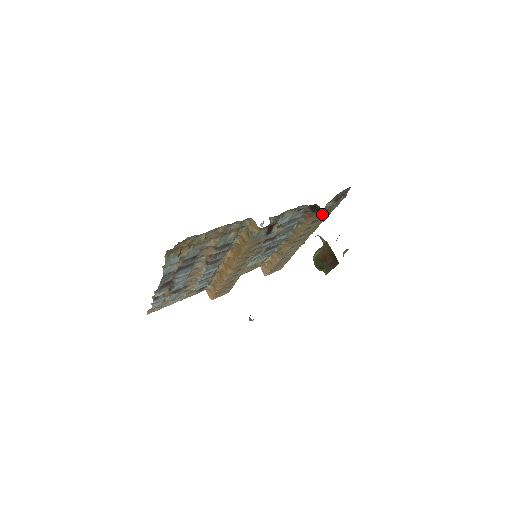
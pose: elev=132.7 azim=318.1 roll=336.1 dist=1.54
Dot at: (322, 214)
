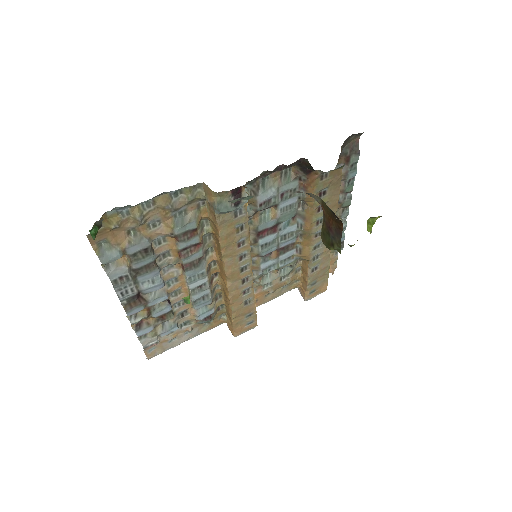
Dot at: (327, 180)
